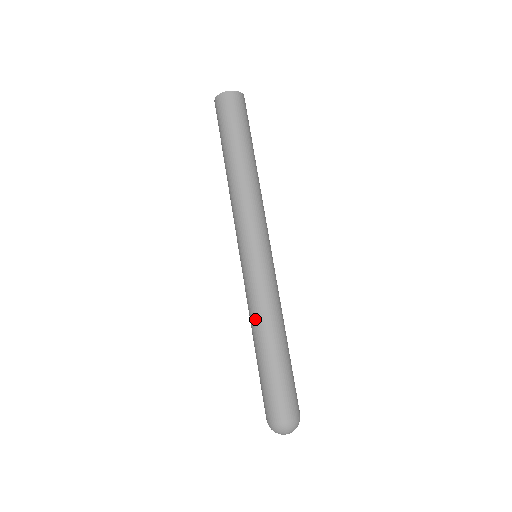
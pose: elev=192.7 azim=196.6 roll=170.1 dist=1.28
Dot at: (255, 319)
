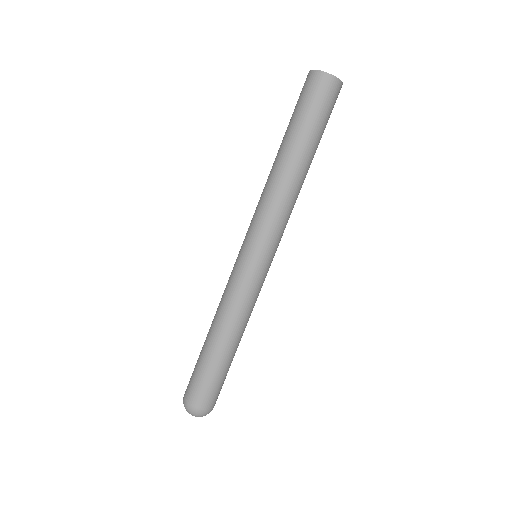
Dot at: (217, 309)
